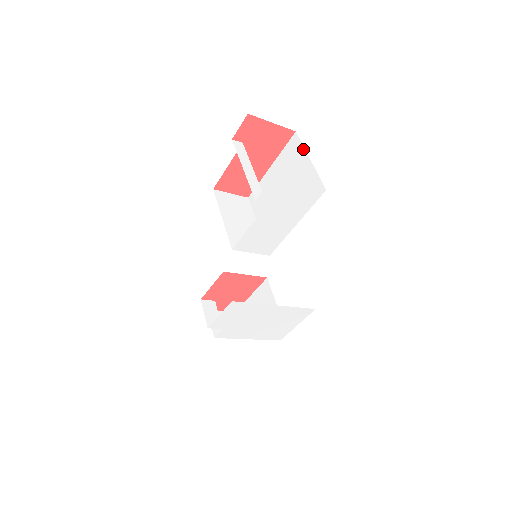
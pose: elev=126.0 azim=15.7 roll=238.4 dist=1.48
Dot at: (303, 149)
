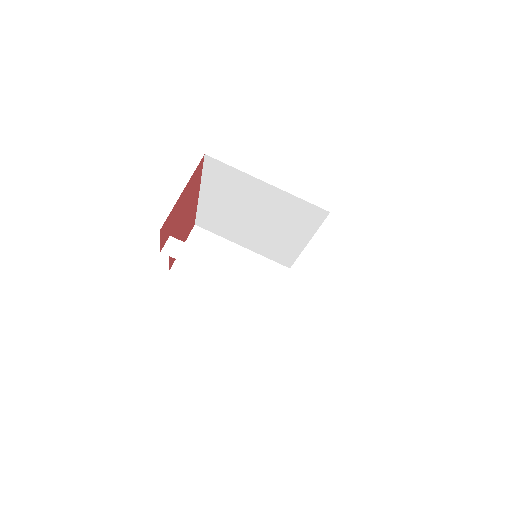
Dot at: (242, 174)
